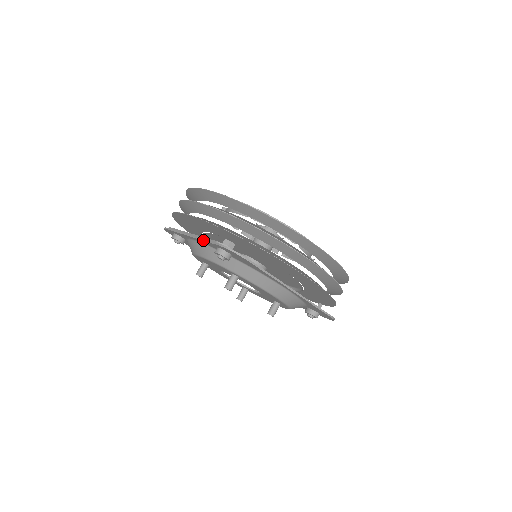
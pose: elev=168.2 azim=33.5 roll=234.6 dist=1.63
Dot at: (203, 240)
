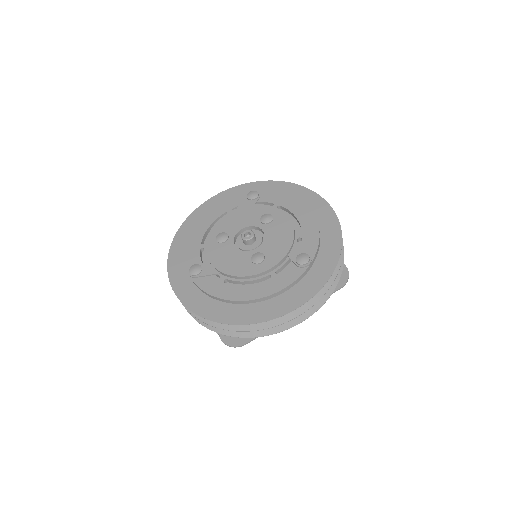
Dot at: occluded
